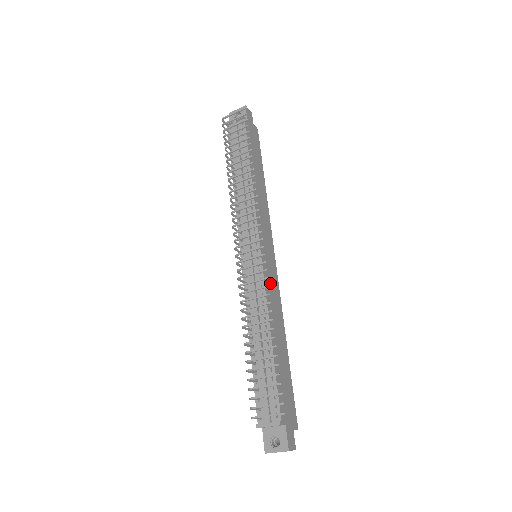
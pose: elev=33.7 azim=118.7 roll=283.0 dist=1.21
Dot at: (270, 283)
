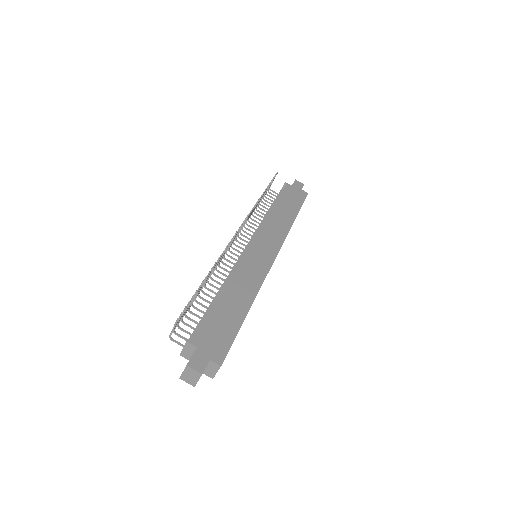
Dot at: (251, 265)
